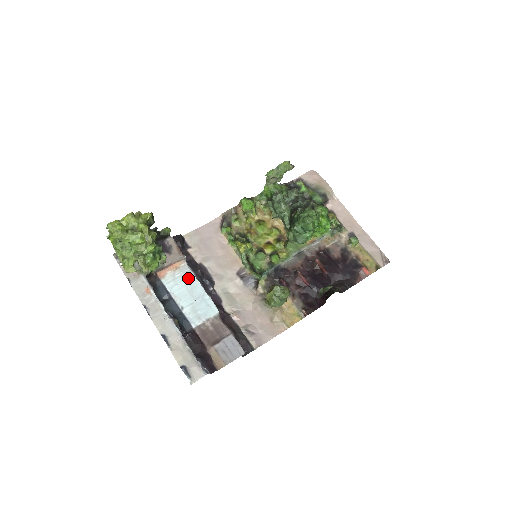
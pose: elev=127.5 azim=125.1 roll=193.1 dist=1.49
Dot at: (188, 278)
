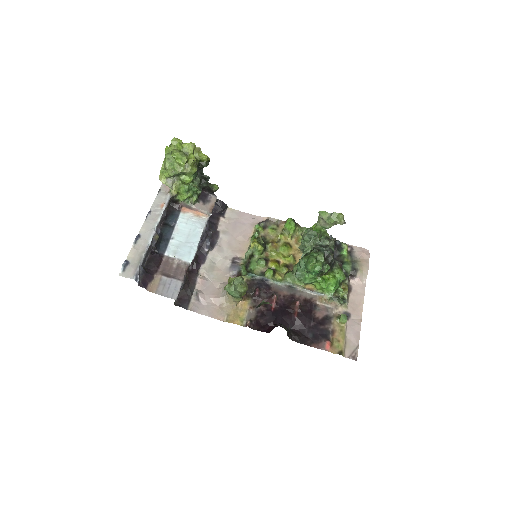
Dot at: (198, 227)
